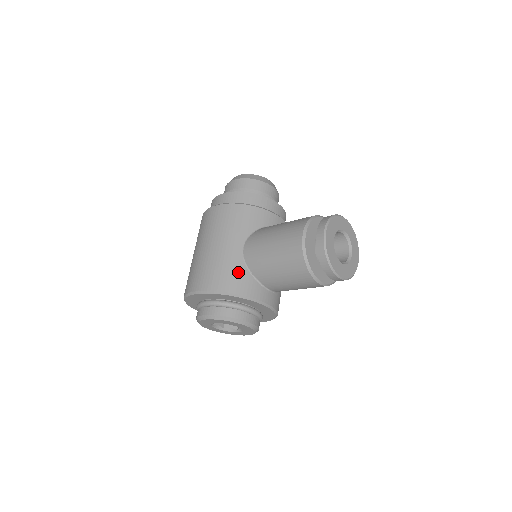
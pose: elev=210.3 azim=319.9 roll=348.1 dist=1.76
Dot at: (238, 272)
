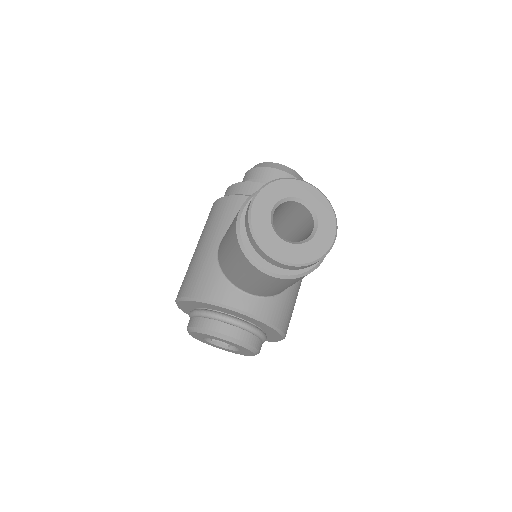
Dot at: (208, 273)
